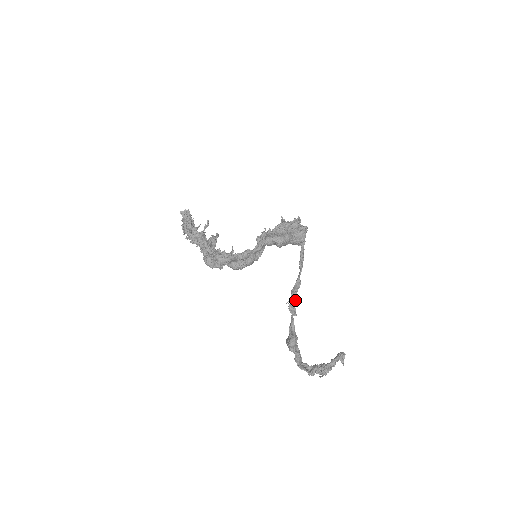
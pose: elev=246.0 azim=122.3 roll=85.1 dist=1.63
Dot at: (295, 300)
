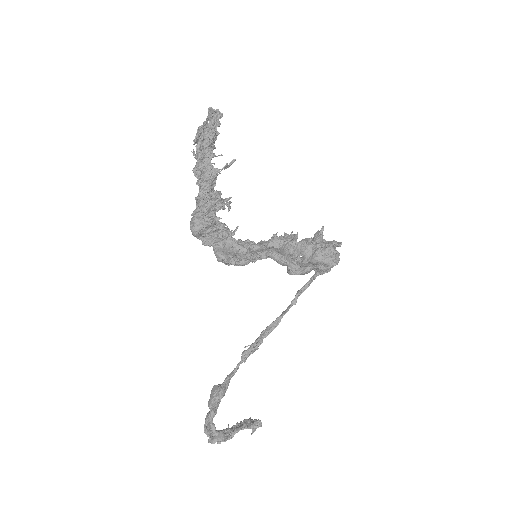
Dot at: (256, 349)
